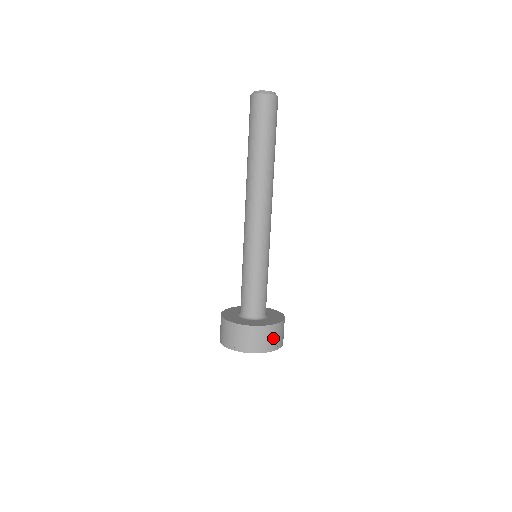
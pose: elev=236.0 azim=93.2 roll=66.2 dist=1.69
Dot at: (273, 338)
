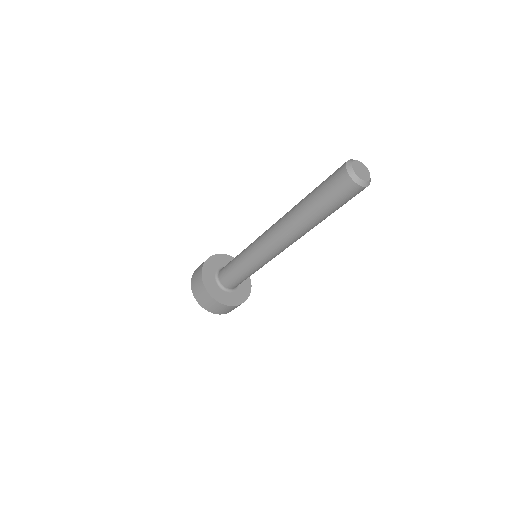
Dot at: occluded
